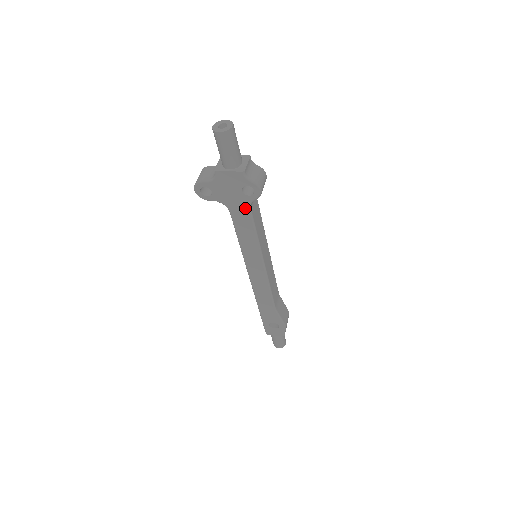
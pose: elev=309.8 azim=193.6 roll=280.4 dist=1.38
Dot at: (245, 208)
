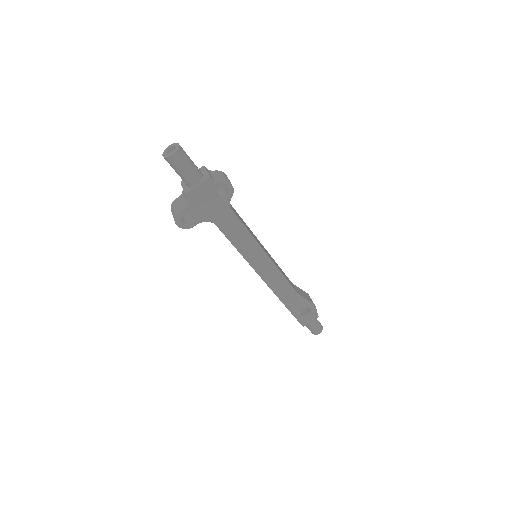
Dot at: (227, 212)
